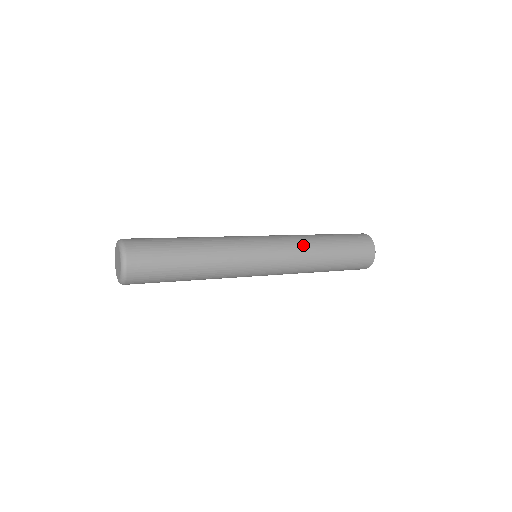
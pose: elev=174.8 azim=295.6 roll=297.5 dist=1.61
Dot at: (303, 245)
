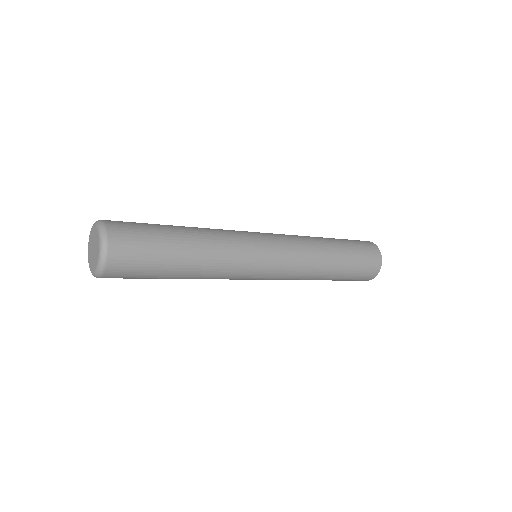
Dot at: (309, 245)
